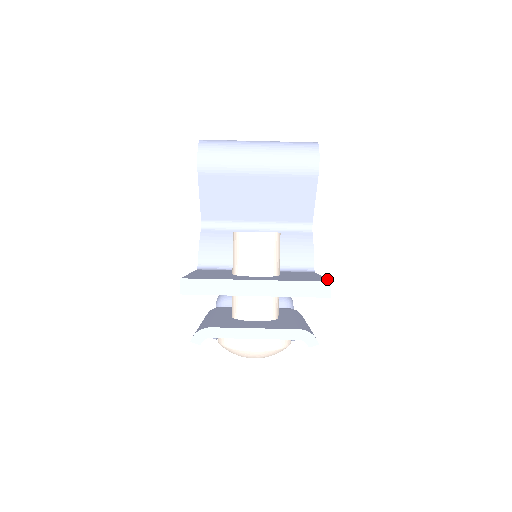
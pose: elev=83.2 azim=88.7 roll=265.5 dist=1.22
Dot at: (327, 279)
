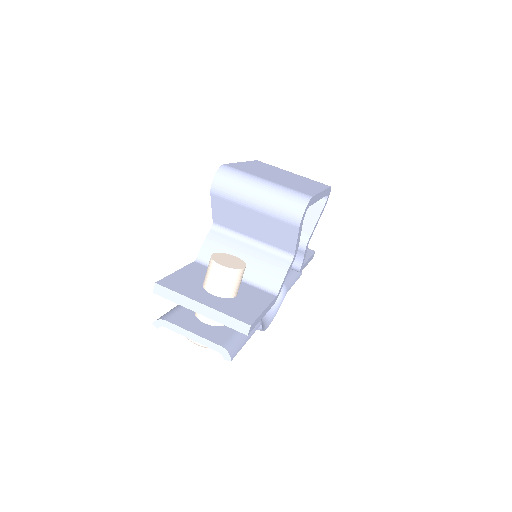
Dot at: (256, 319)
